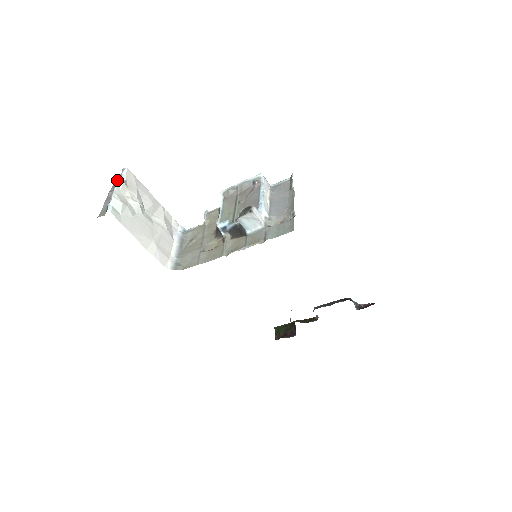
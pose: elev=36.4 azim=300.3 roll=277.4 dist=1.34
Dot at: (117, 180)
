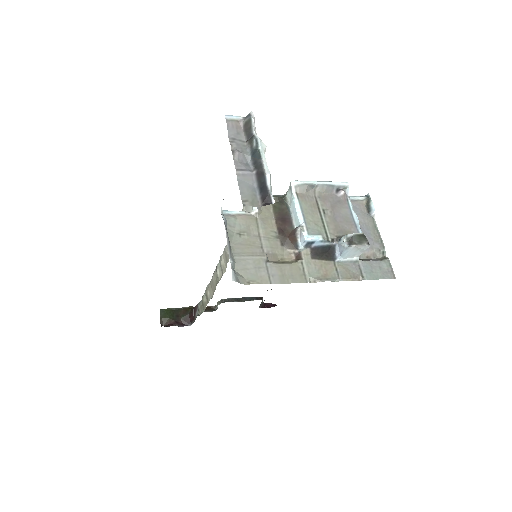
Dot at: (256, 138)
